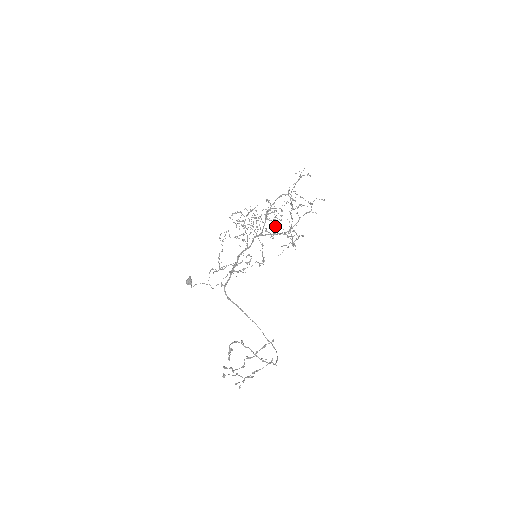
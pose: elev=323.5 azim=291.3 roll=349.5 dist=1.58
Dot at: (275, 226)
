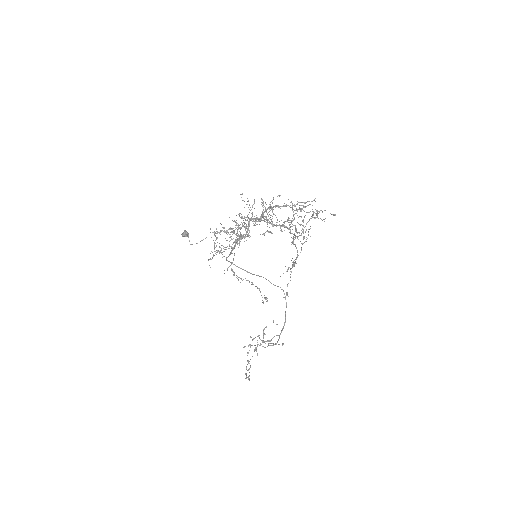
Dot at: occluded
